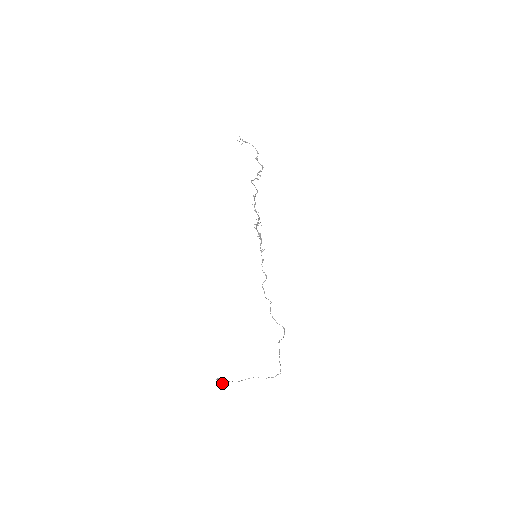
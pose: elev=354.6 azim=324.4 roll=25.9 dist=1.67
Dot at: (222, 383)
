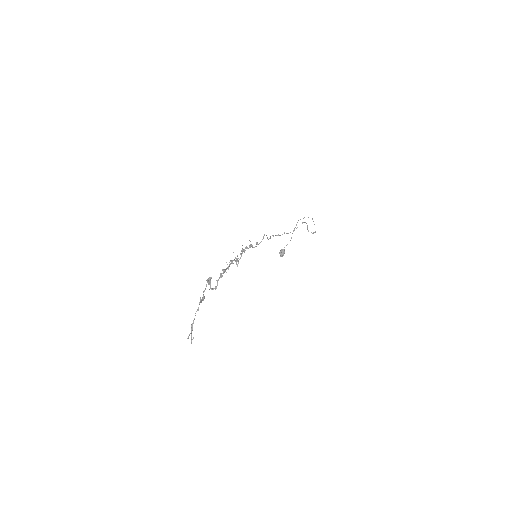
Dot at: (284, 253)
